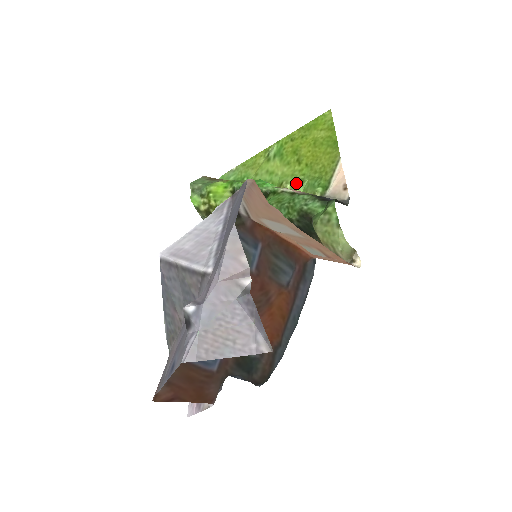
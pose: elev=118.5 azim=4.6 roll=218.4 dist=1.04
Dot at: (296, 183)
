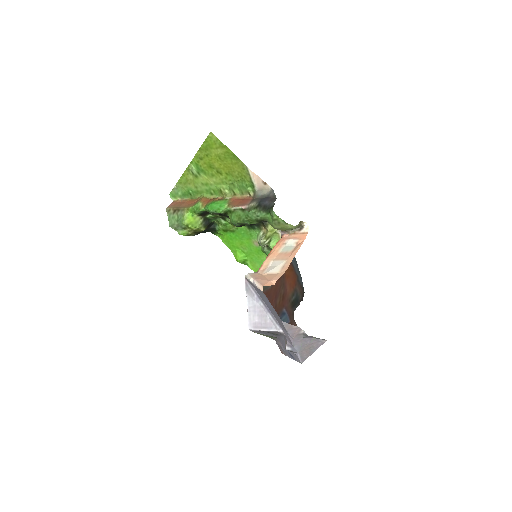
Dot at: (230, 187)
